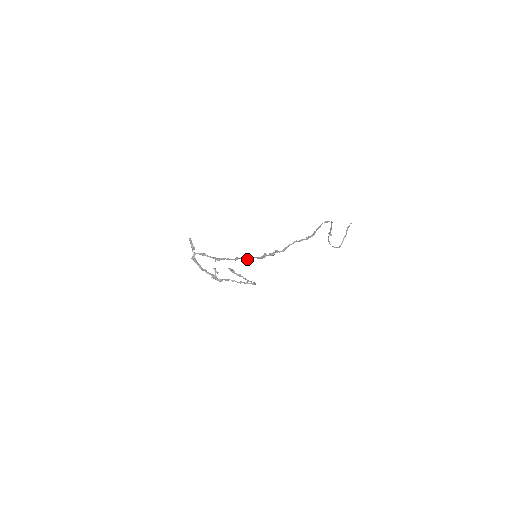
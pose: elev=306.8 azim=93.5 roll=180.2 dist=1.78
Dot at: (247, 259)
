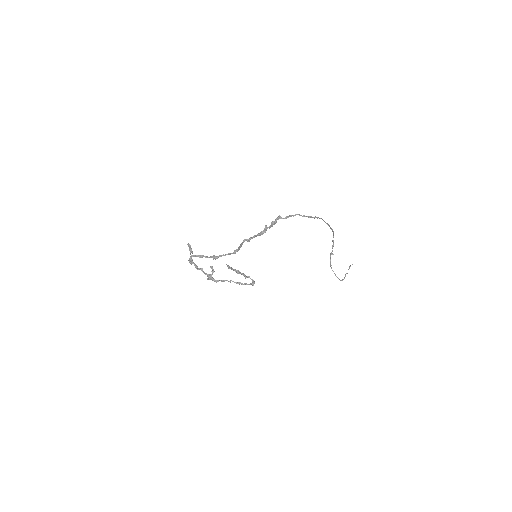
Dot at: (247, 241)
